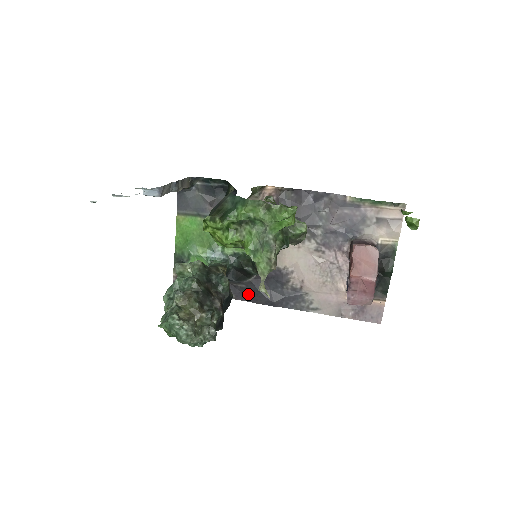
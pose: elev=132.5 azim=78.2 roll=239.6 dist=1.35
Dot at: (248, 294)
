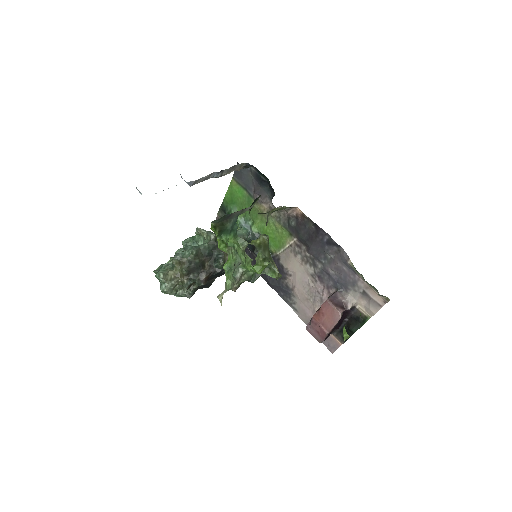
Dot at: occluded
